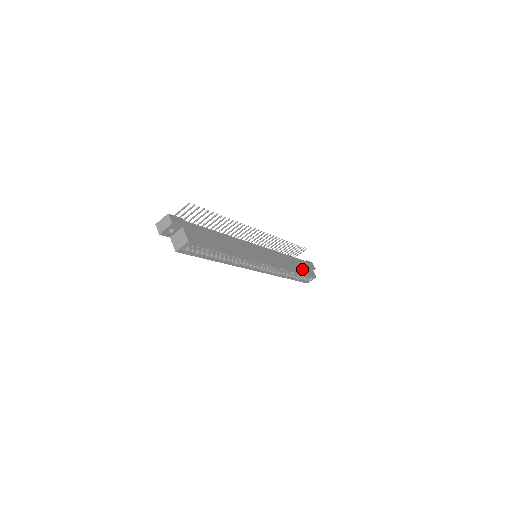
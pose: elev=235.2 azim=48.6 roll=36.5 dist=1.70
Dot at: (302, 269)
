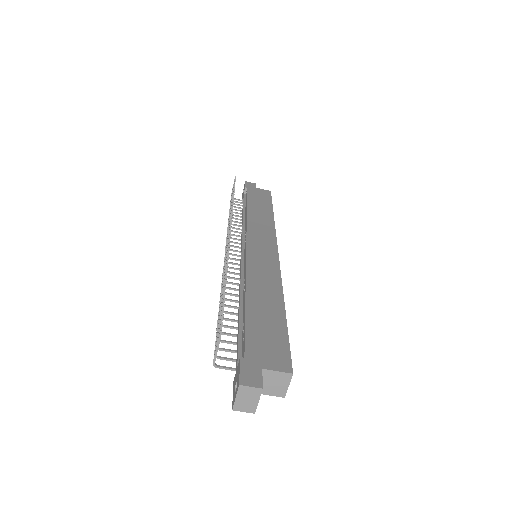
Dot at: (265, 203)
